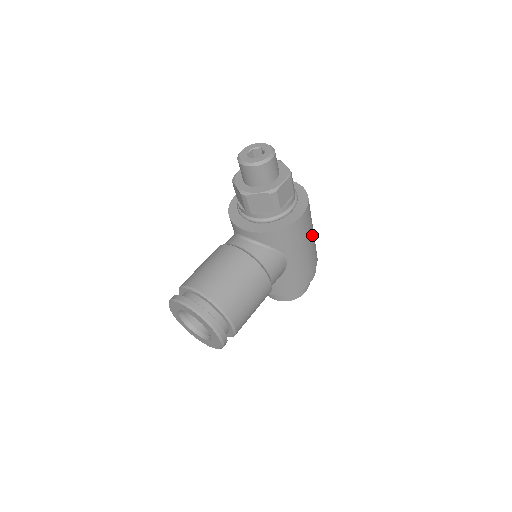
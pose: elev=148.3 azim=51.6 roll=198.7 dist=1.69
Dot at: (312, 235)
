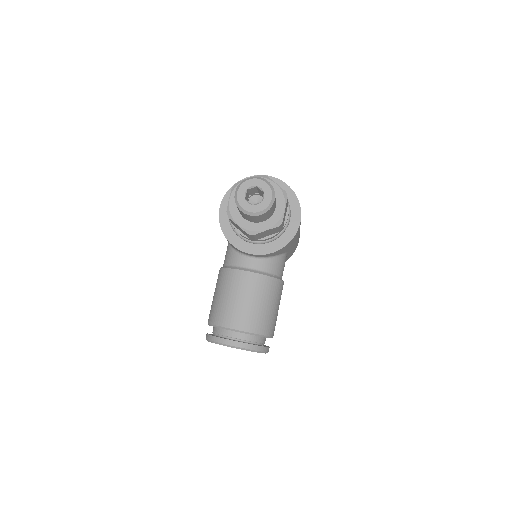
Dot at: occluded
